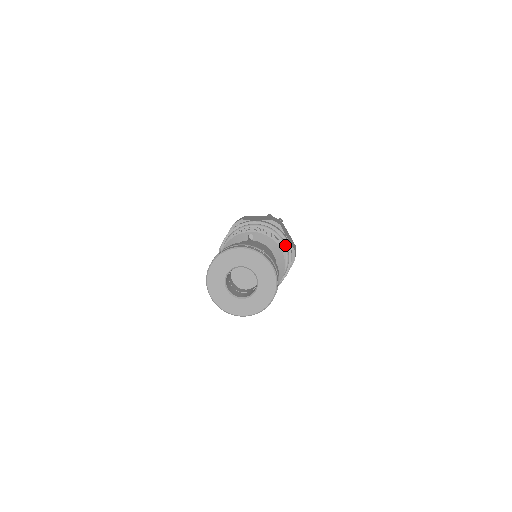
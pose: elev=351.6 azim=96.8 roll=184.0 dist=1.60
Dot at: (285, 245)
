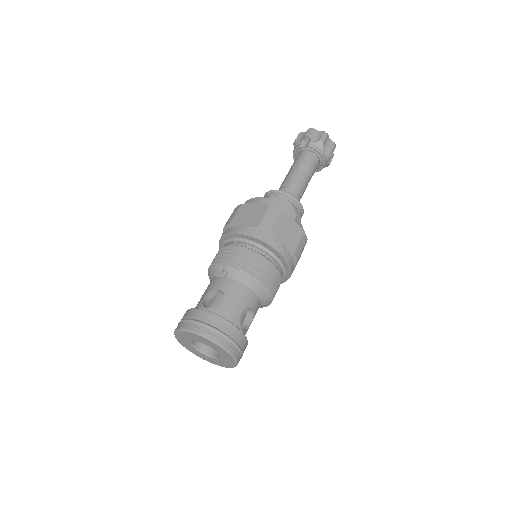
Dot at: (275, 258)
